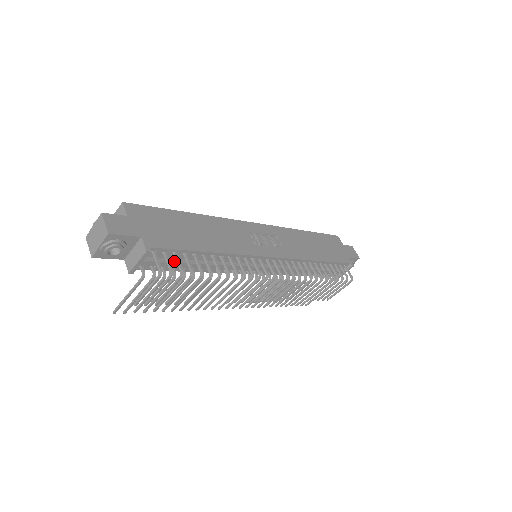
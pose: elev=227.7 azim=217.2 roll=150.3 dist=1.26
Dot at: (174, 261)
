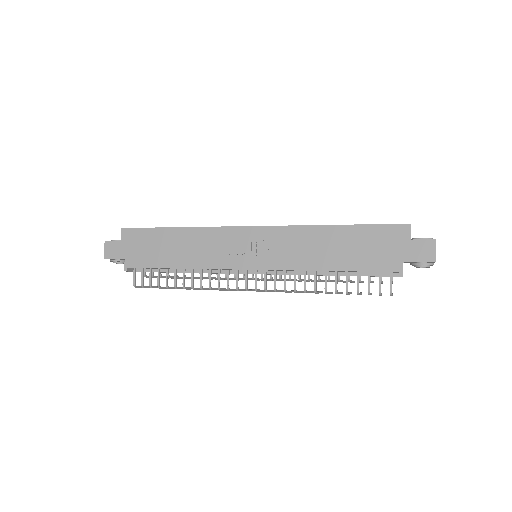
Dot at: (156, 271)
